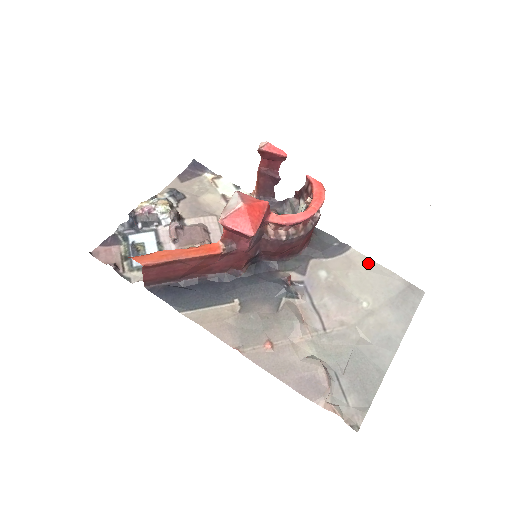
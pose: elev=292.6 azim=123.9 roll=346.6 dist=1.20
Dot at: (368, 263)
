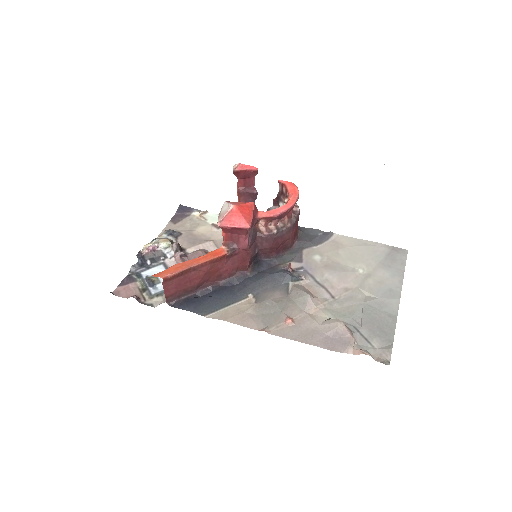
Dot at: (352, 241)
